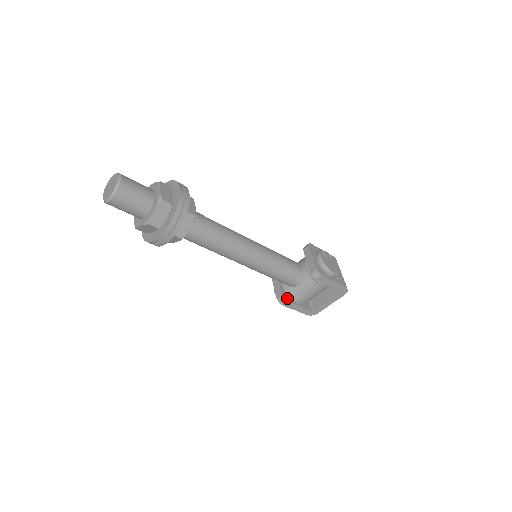
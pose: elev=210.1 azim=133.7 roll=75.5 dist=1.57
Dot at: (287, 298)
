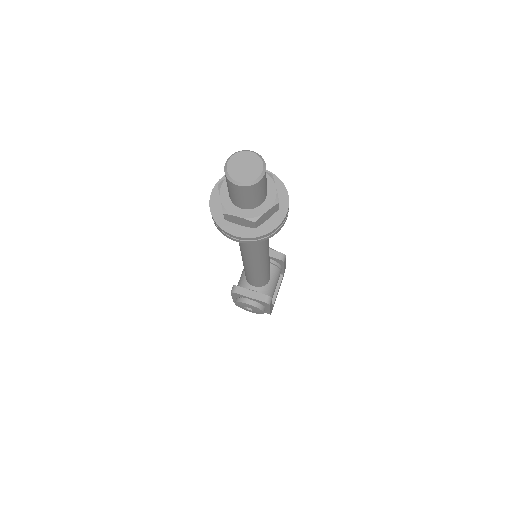
Dot at: occluded
